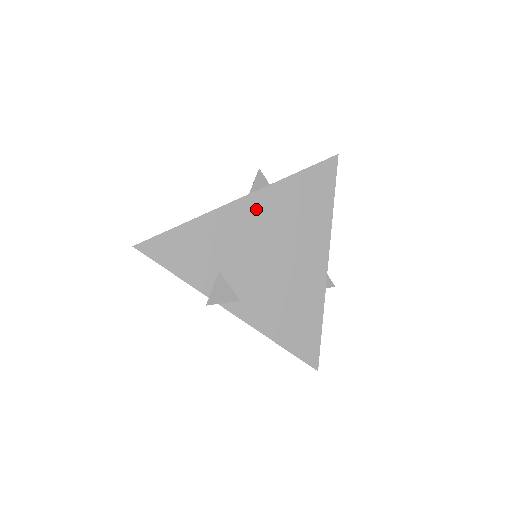
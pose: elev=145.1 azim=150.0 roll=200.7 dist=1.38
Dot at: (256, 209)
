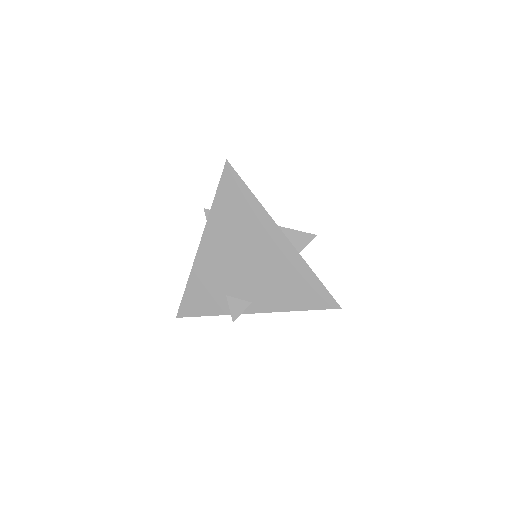
Dot at: (213, 242)
